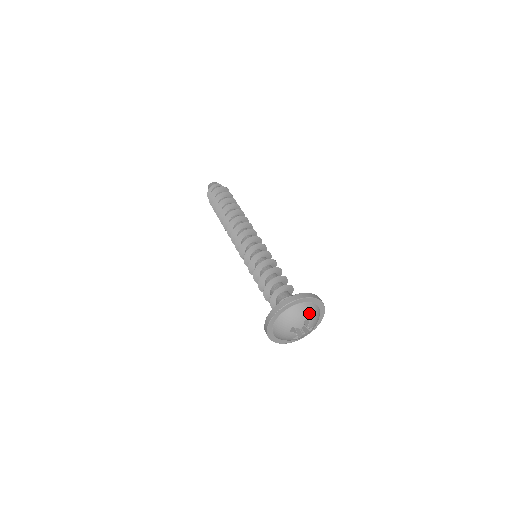
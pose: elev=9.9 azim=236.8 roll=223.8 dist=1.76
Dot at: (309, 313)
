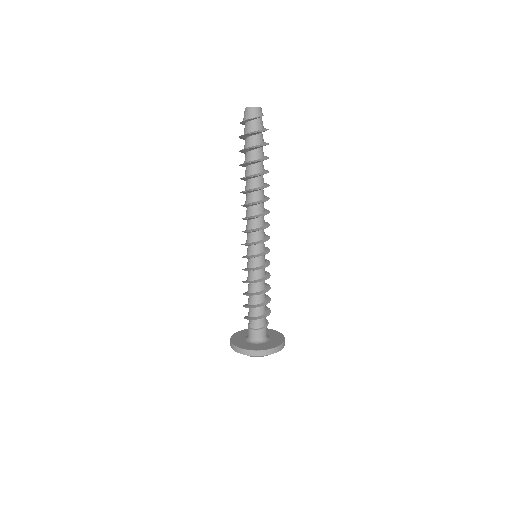
Dot at: (262, 356)
